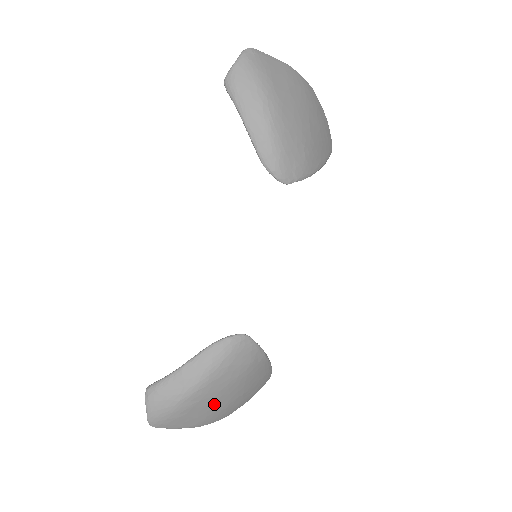
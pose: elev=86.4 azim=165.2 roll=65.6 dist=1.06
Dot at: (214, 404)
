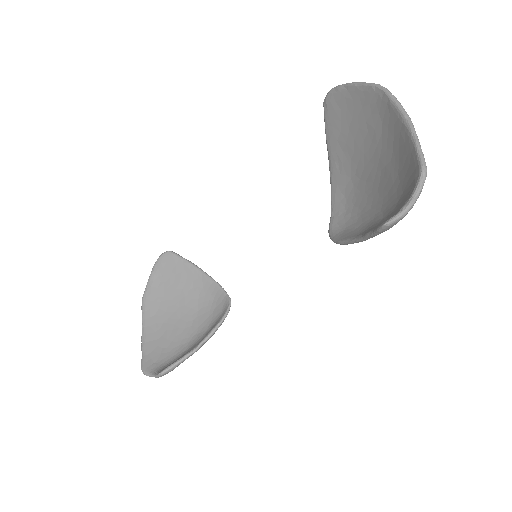
Dot at: (178, 327)
